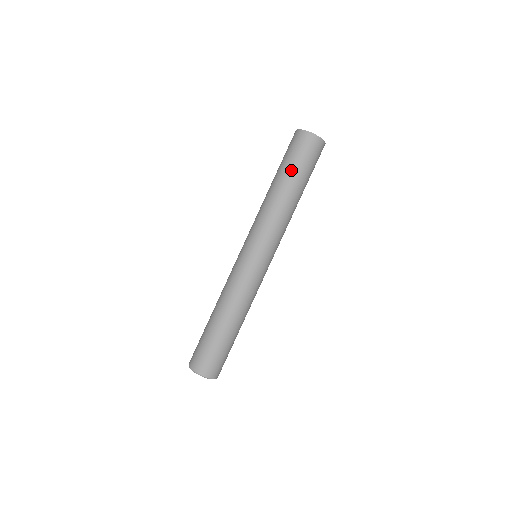
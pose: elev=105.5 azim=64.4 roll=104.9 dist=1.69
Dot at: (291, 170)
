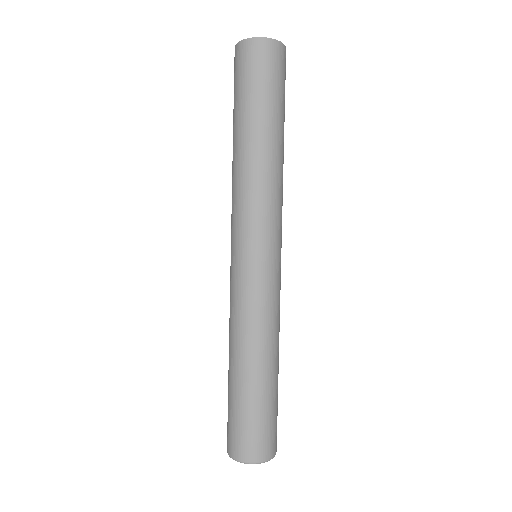
Dot at: (255, 107)
